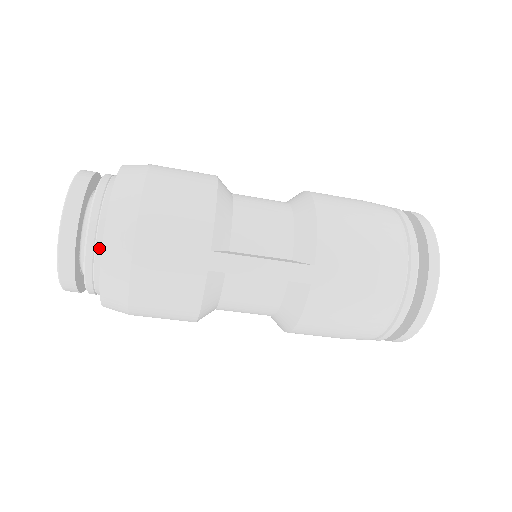
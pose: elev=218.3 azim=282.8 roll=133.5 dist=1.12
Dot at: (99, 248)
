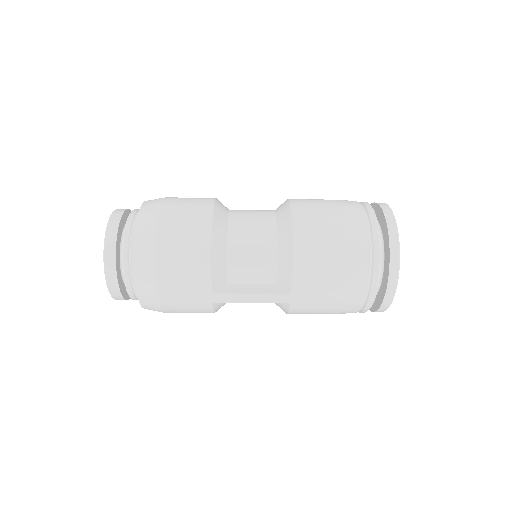
Dot at: occluded
